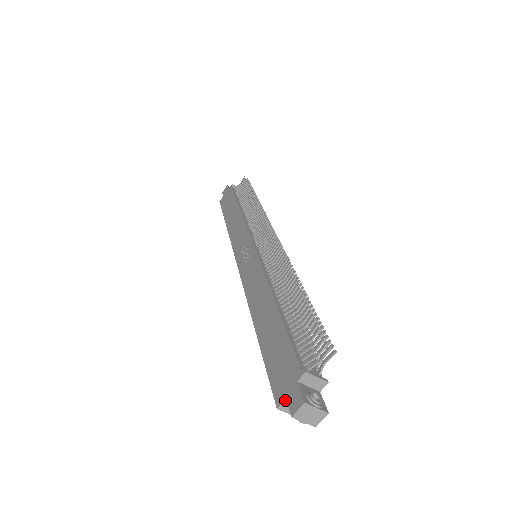
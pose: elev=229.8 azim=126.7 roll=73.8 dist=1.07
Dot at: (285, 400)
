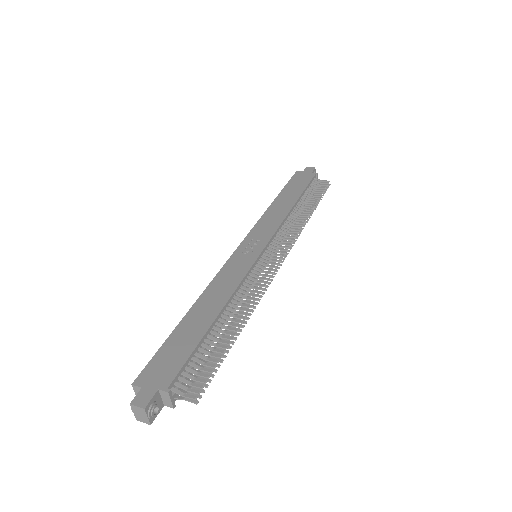
Dot at: (141, 387)
